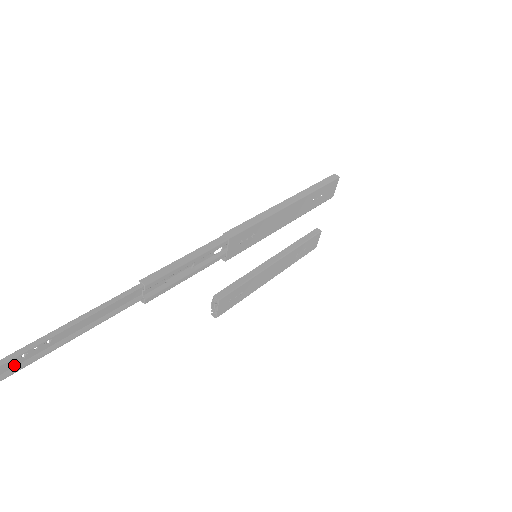
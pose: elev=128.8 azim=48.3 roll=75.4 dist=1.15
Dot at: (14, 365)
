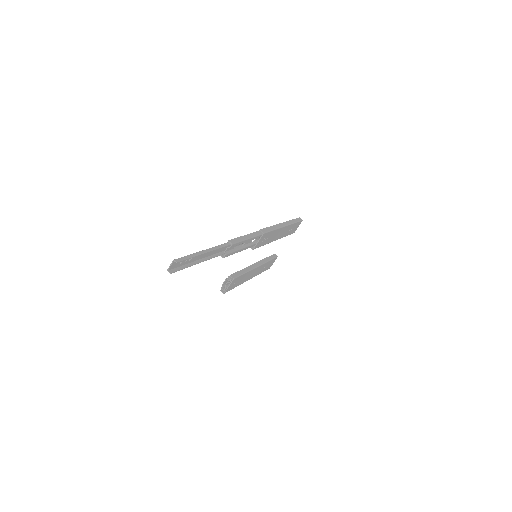
Dot at: (175, 267)
